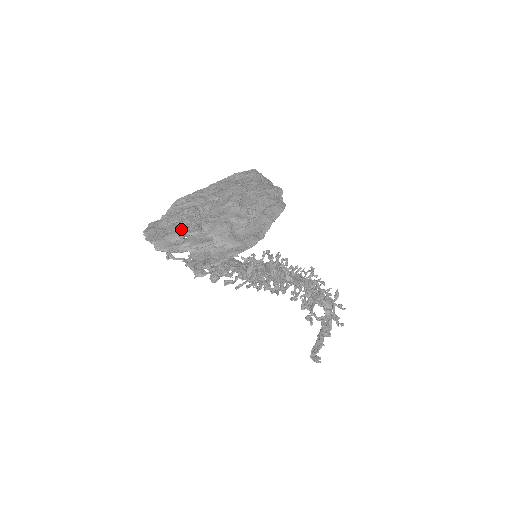
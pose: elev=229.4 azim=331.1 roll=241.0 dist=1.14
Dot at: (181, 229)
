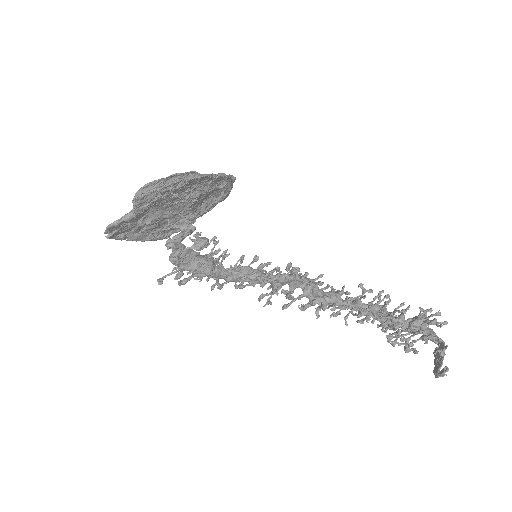
Dot at: occluded
